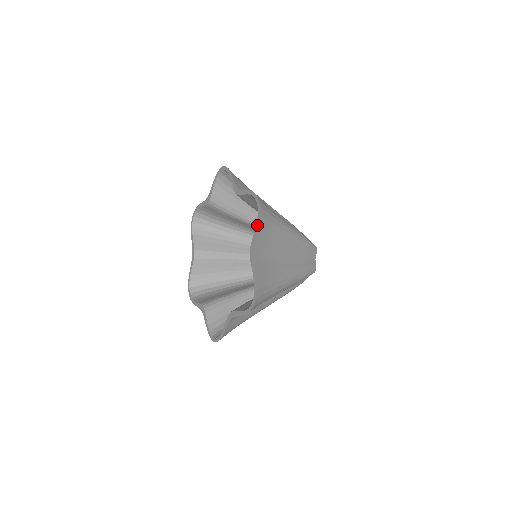
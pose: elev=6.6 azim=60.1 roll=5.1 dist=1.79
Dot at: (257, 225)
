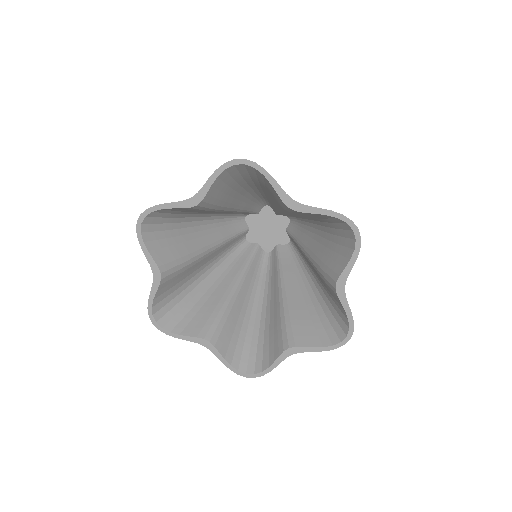
Dot at: (323, 350)
